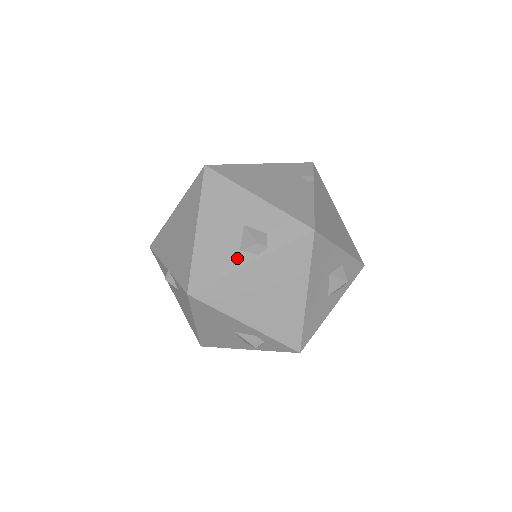
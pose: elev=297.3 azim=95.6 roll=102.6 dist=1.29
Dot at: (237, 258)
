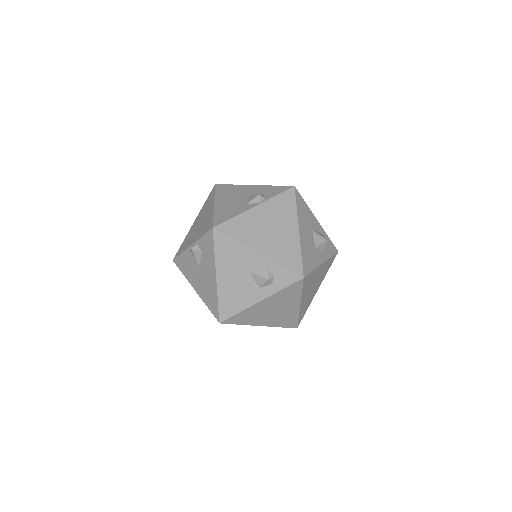
Dot at: (246, 207)
